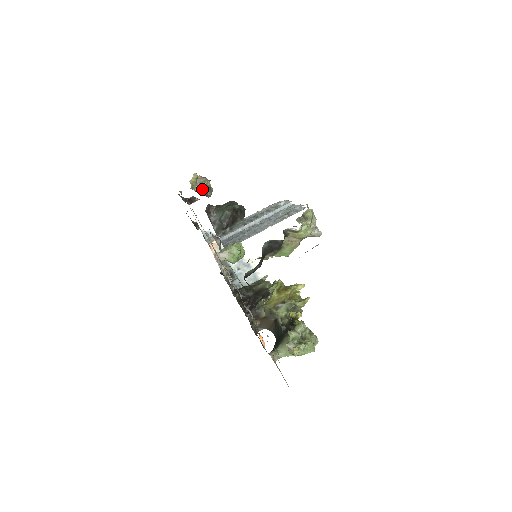
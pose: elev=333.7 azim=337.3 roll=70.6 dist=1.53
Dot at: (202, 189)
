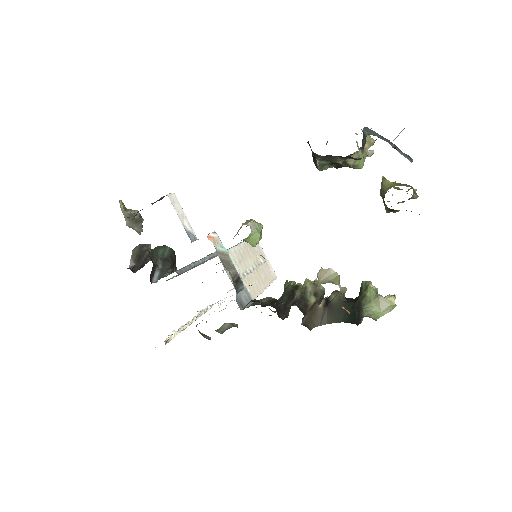
Dot at: (137, 216)
